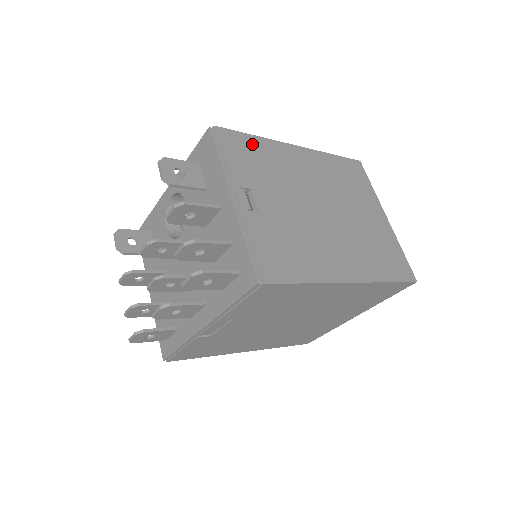
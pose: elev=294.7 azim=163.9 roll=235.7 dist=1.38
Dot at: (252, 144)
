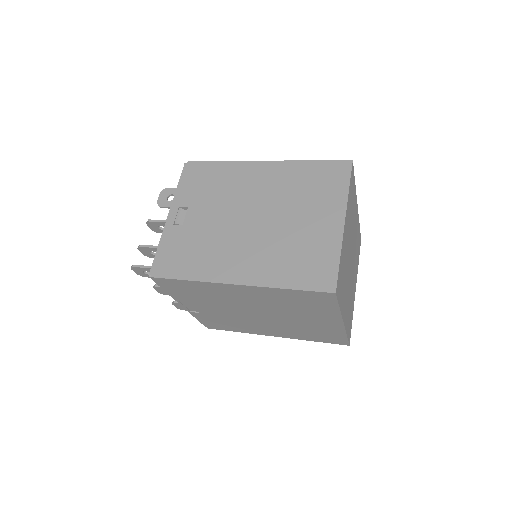
Dot at: (214, 169)
